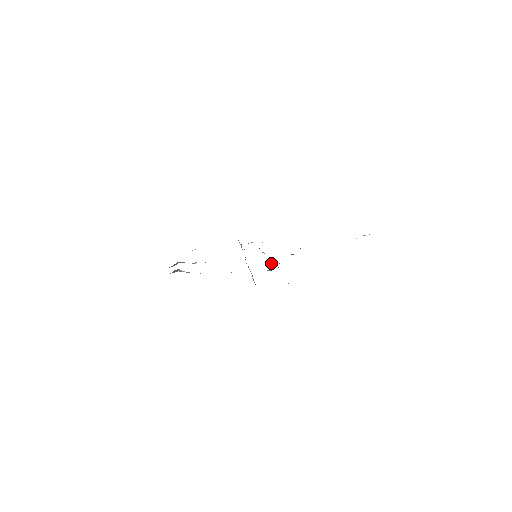
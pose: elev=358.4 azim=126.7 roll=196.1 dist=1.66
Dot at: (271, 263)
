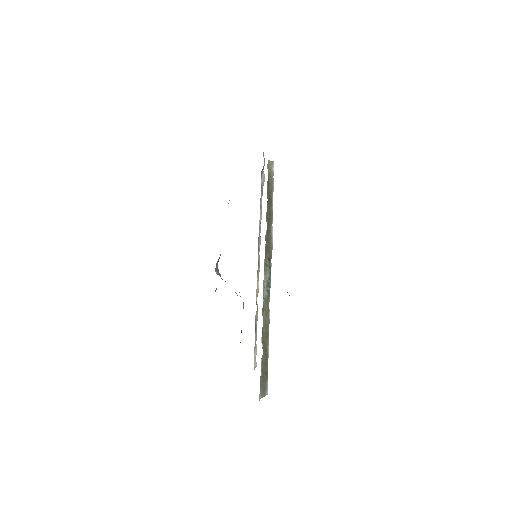
Dot at: (269, 272)
